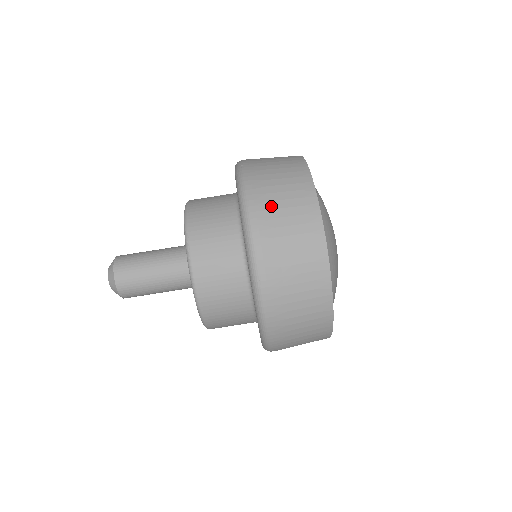
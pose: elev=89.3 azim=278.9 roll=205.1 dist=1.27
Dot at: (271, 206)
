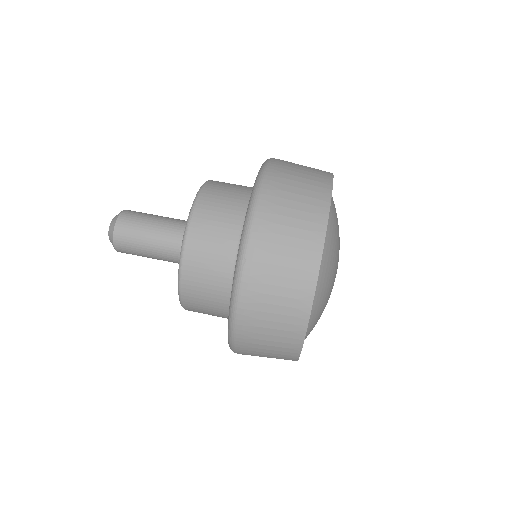
Dot at: (283, 195)
